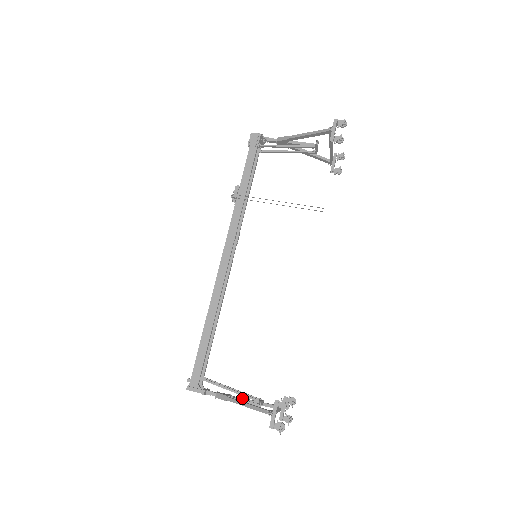
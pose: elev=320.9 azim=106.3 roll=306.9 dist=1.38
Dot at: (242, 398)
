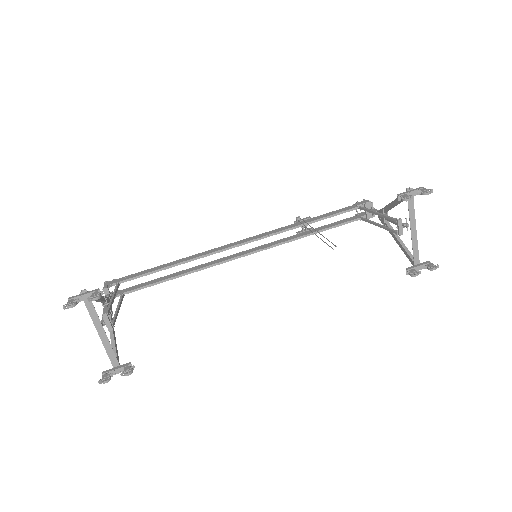
Dot at: occluded
